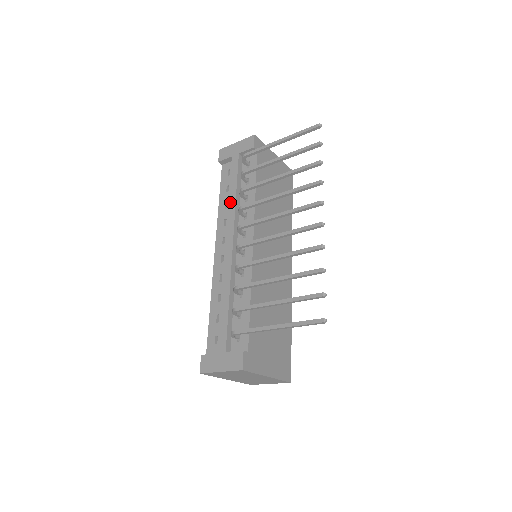
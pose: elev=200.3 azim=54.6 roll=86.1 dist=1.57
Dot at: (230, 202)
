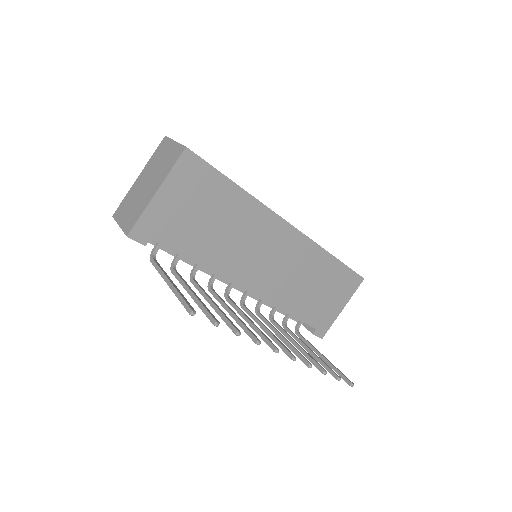
Dot at: occluded
